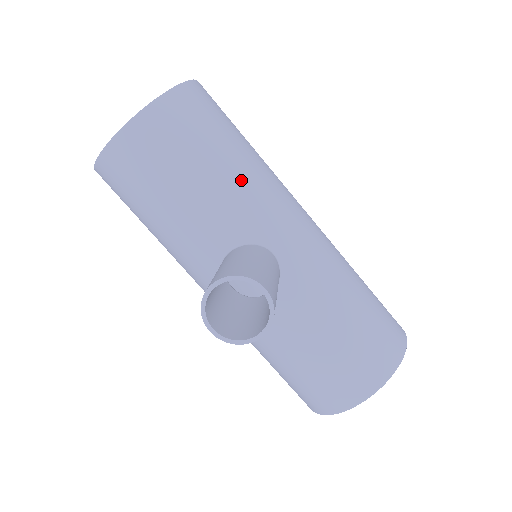
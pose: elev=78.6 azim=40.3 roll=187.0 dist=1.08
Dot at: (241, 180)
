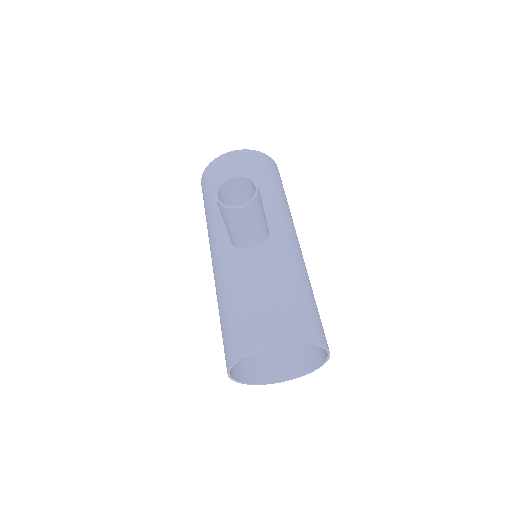
Dot at: (274, 197)
